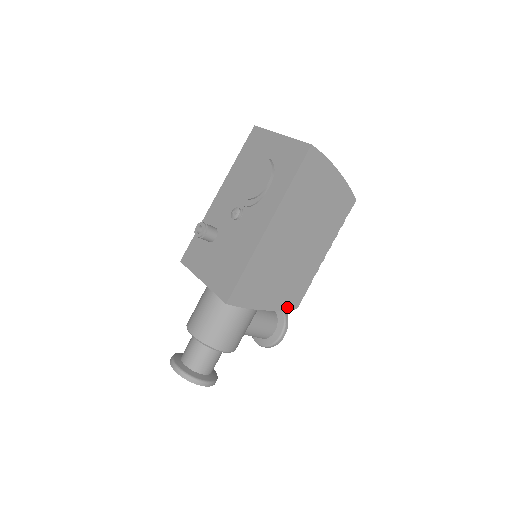
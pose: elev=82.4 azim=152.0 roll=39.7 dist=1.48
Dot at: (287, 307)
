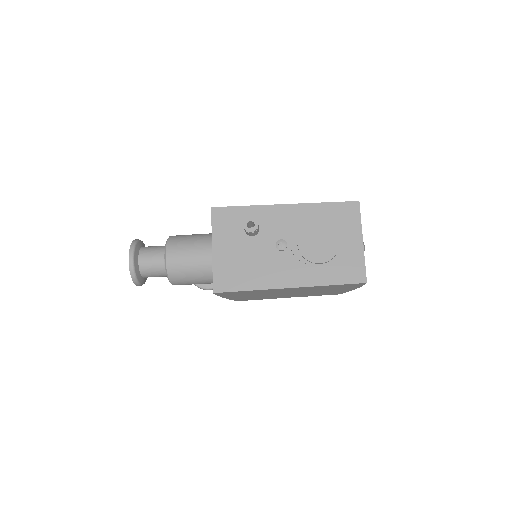
Dot at: (235, 300)
